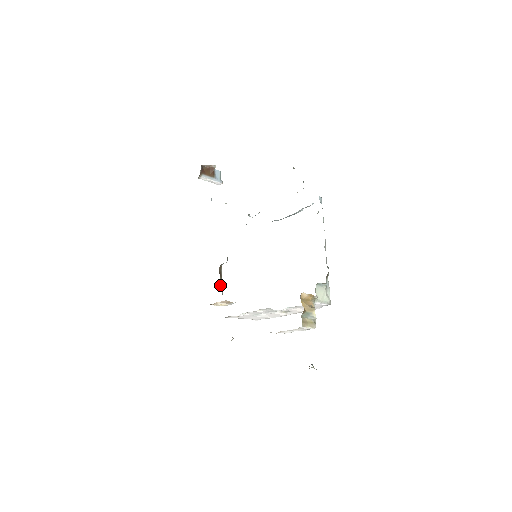
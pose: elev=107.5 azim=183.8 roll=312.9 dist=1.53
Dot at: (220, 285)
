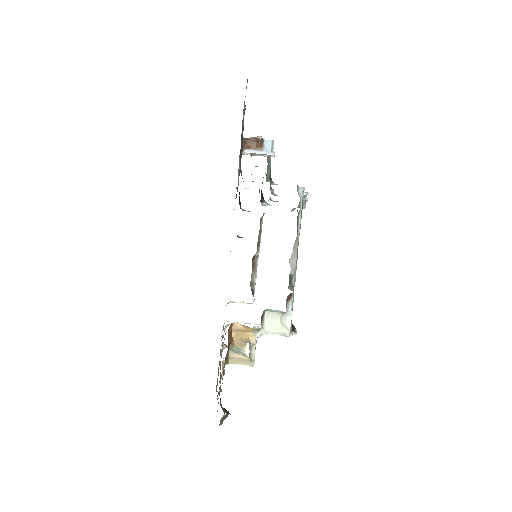
Dot at: (252, 278)
